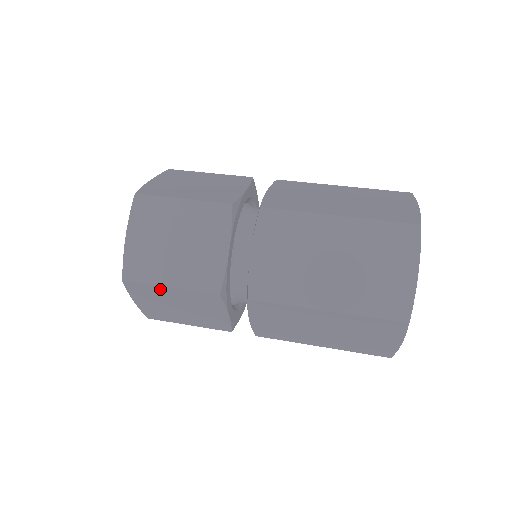
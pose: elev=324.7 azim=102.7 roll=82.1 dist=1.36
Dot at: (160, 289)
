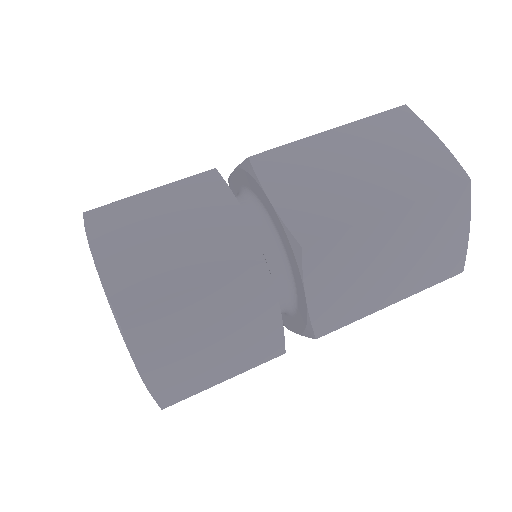
Dot at: (180, 304)
